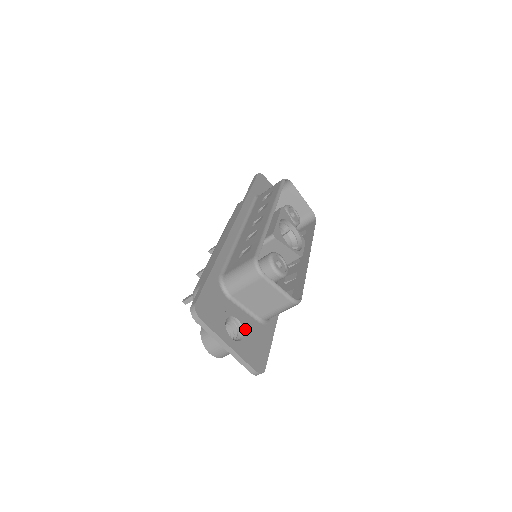
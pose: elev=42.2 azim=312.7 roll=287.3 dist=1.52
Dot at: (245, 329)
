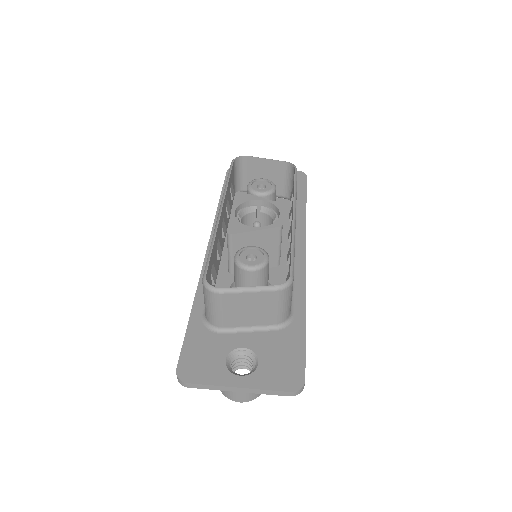
Dot at: (258, 352)
